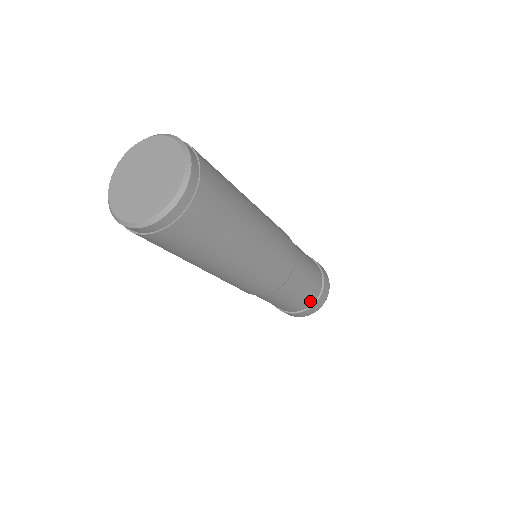
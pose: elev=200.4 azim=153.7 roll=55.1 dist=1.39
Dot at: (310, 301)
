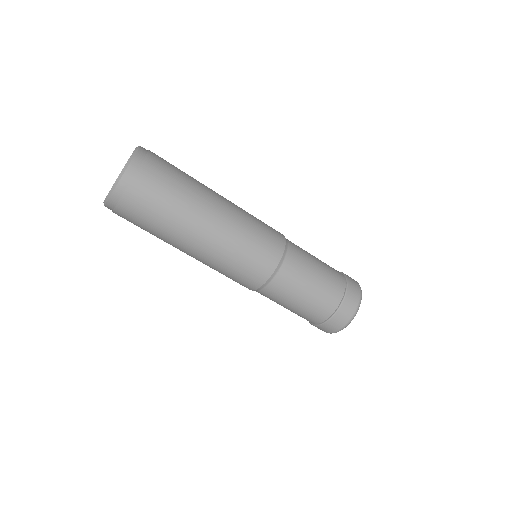
Dot at: (339, 284)
